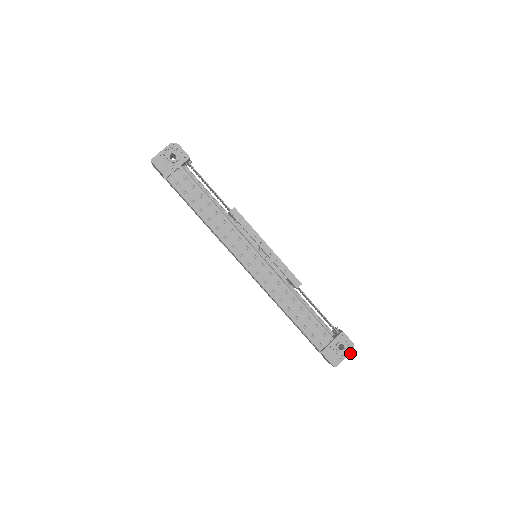
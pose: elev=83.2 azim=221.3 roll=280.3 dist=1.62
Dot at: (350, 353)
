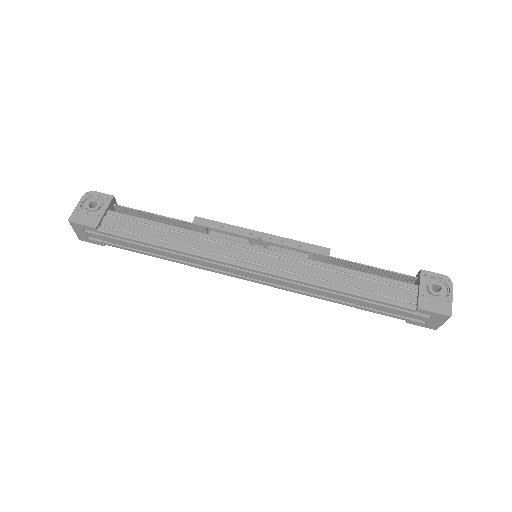
Dot at: (452, 288)
